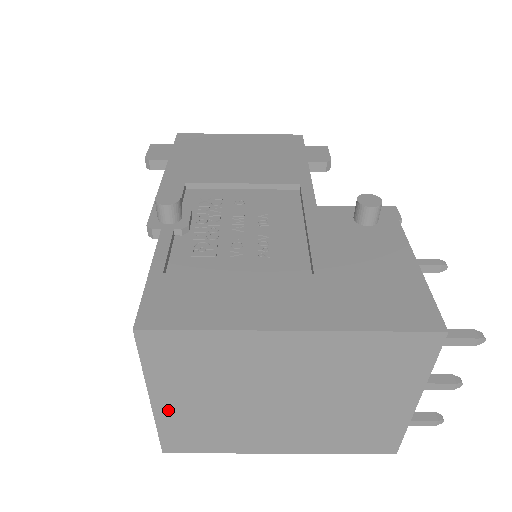
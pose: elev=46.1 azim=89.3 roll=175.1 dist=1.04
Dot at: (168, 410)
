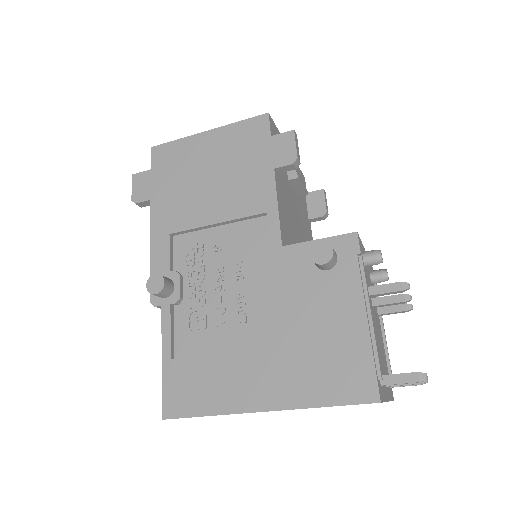
Dot at: occluded
